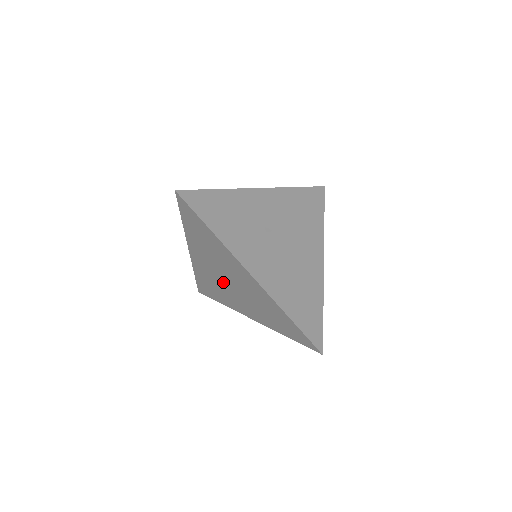
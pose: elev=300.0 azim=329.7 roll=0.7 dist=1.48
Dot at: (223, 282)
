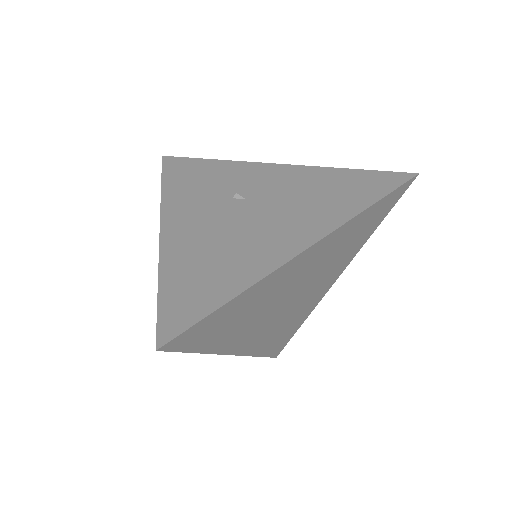
Dot at: occluded
